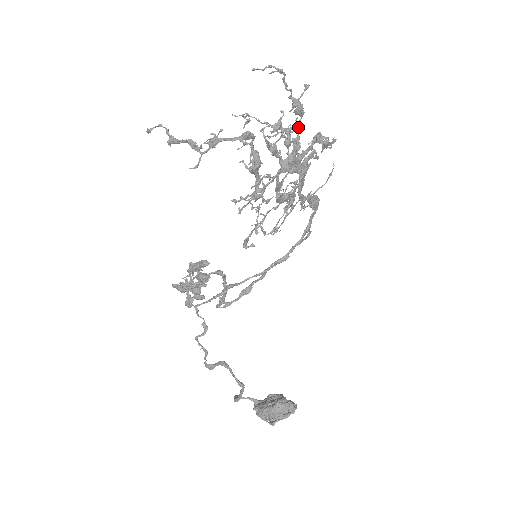
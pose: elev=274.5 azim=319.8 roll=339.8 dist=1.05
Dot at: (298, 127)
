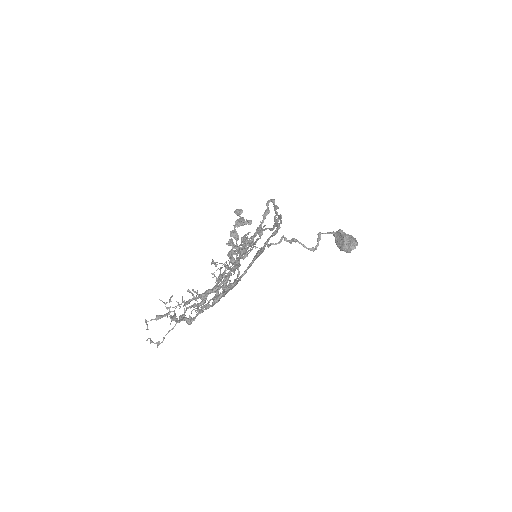
Dot at: (199, 313)
